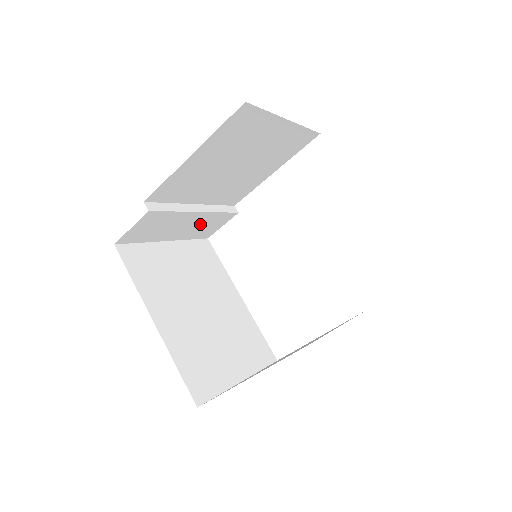
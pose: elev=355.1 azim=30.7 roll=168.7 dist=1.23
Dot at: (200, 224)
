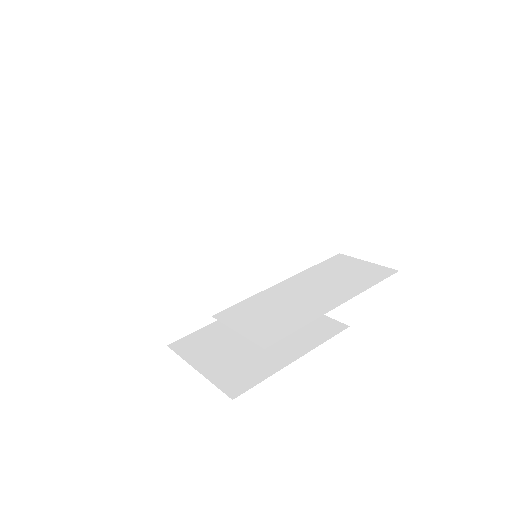
Dot at: occluded
